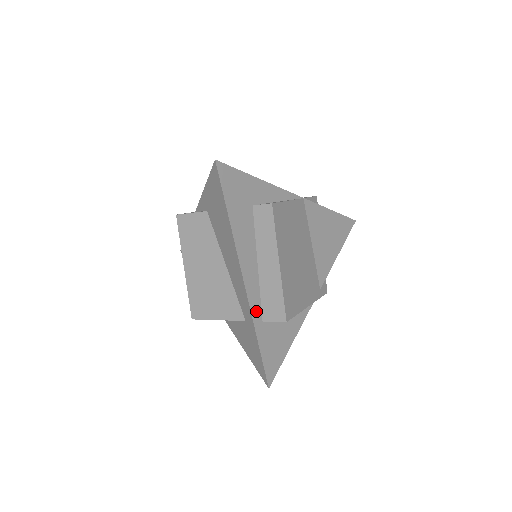
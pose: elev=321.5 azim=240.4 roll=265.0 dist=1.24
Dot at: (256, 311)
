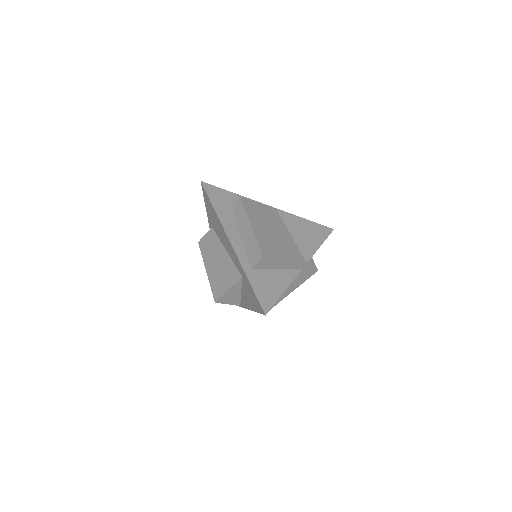
Dot at: (244, 261)
